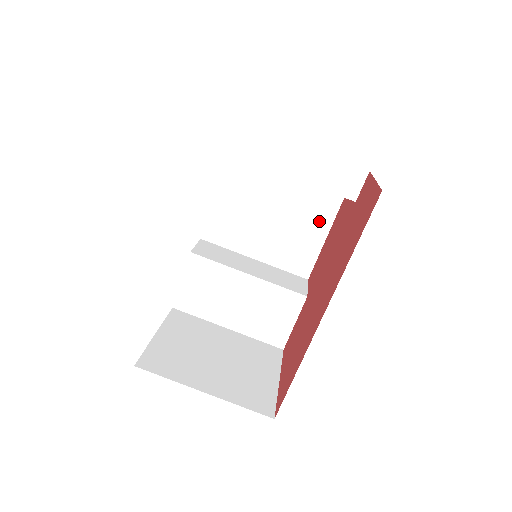
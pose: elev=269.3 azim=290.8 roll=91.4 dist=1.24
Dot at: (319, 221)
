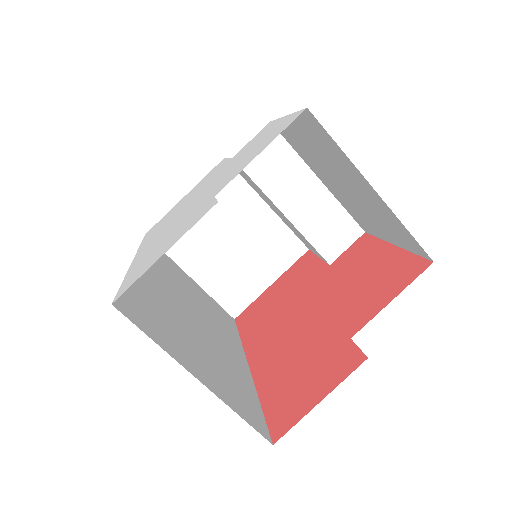
Dot at: (389, 234)
